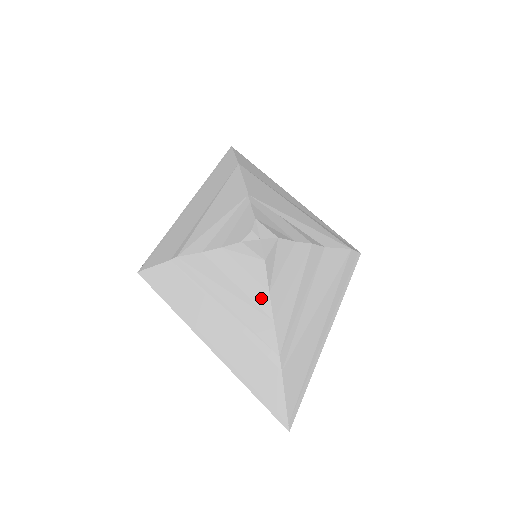
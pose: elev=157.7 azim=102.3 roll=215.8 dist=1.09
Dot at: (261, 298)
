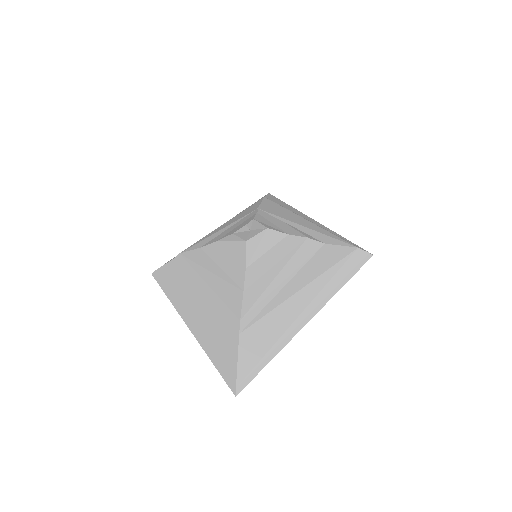
Dot at: (237, 274)
